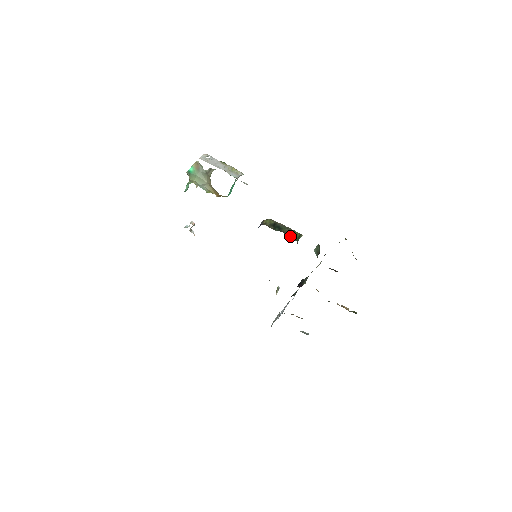
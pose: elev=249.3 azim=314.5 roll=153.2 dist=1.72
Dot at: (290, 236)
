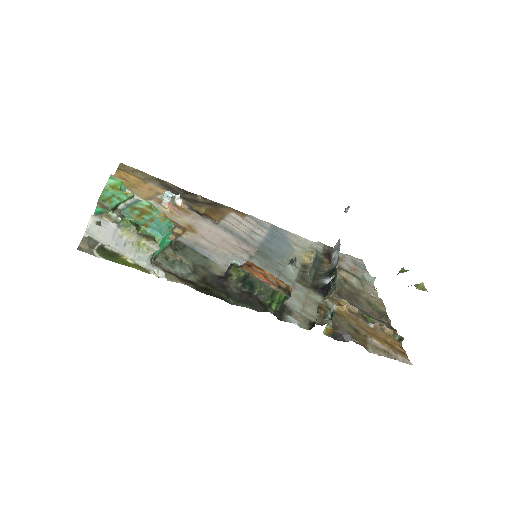
Dot at: (268, 298)
